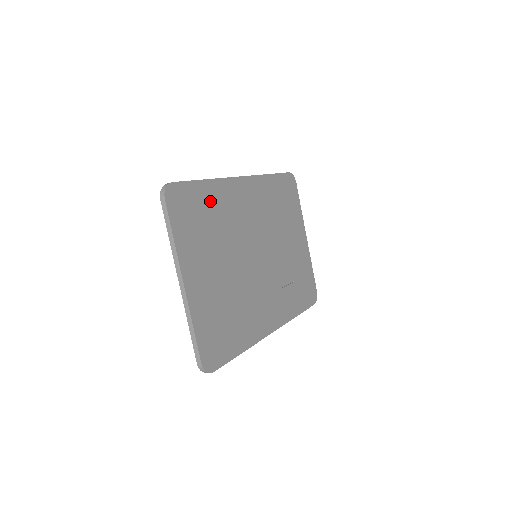
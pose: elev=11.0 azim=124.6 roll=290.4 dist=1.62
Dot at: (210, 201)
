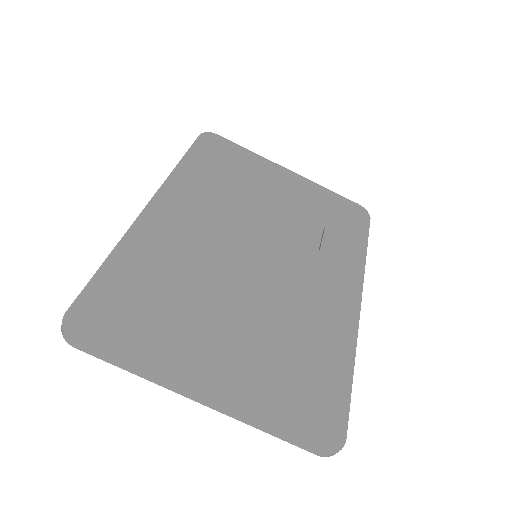
Dot at: (137, 272)
